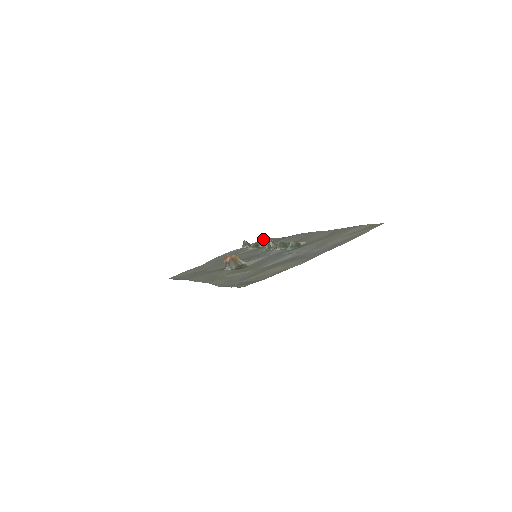
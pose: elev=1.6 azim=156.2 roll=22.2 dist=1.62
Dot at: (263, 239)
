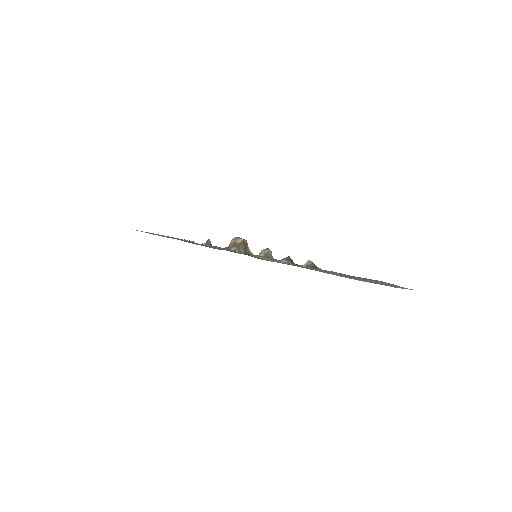
Dot at: occluded
